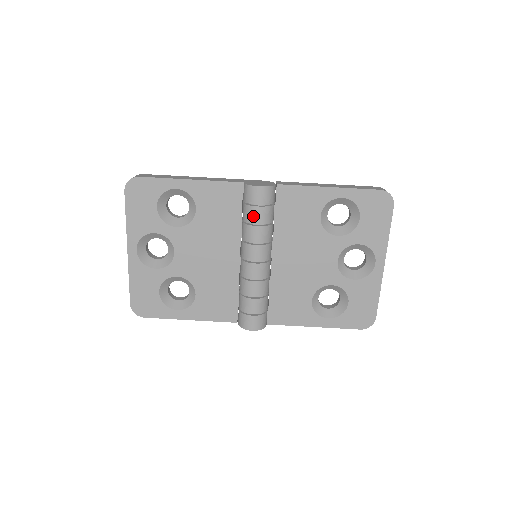
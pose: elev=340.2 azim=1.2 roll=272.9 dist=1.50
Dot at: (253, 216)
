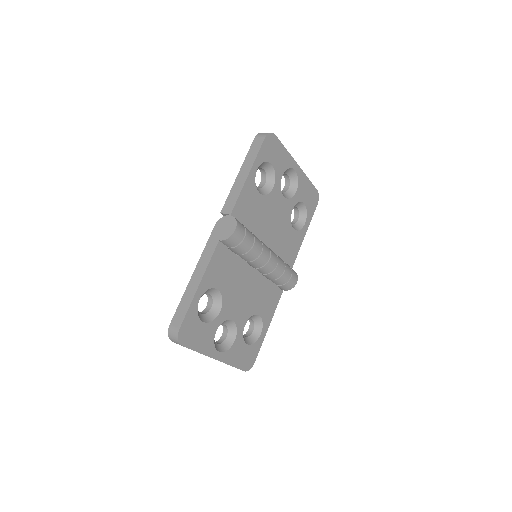
Dot at: (247, 245)
